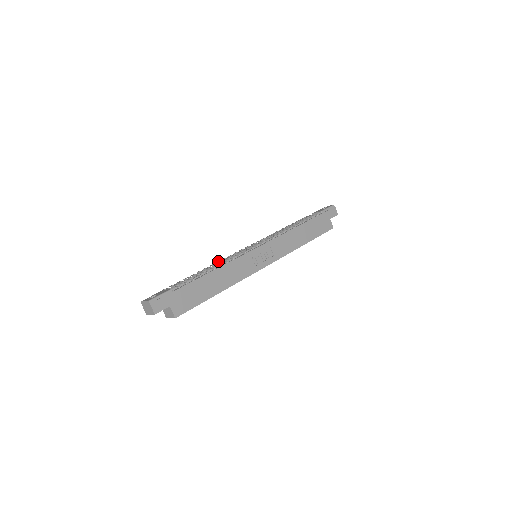
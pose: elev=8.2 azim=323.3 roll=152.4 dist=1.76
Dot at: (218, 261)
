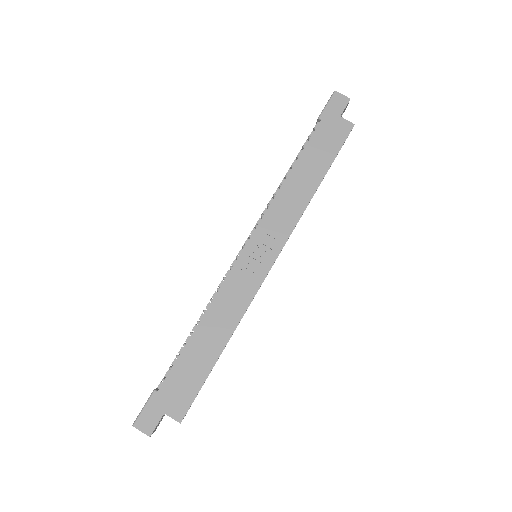
Dot at: occluded
